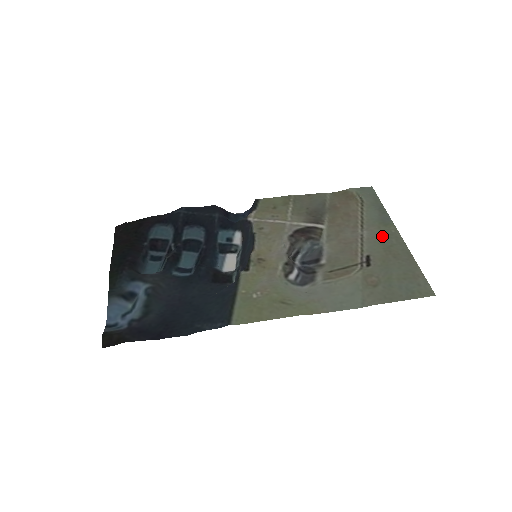
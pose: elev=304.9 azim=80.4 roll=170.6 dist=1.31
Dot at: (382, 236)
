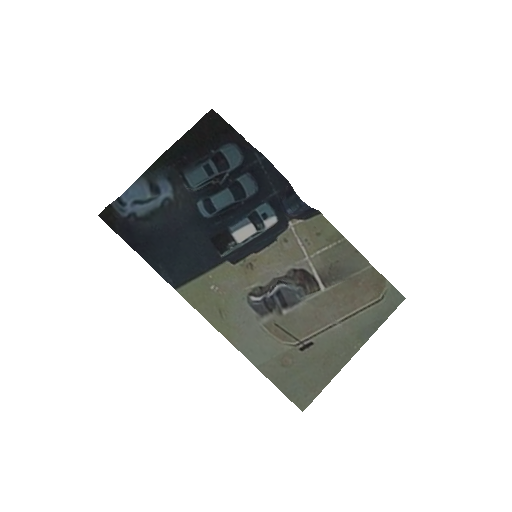
Dot at: (343, 342)
